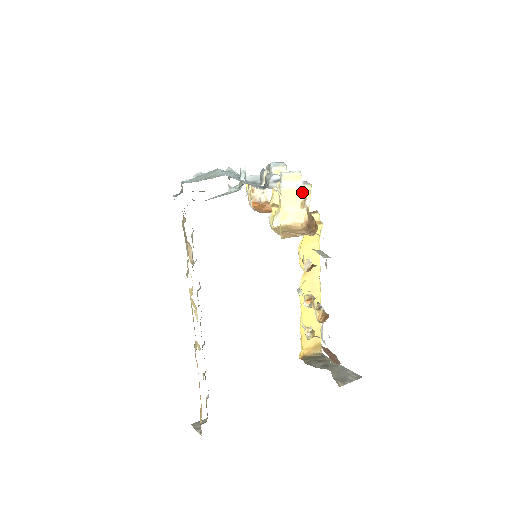
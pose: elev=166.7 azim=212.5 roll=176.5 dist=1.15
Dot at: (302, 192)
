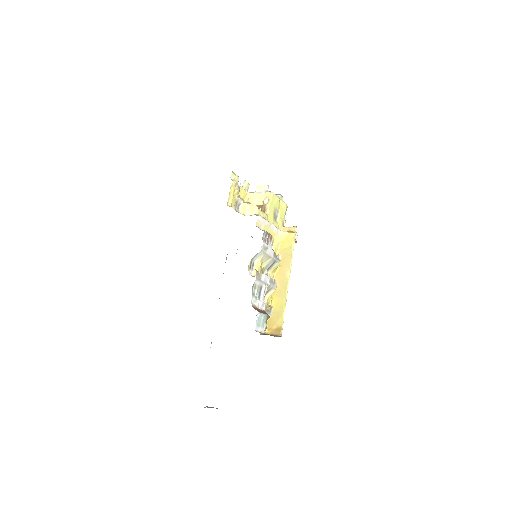
Dot at: (265, 196)
